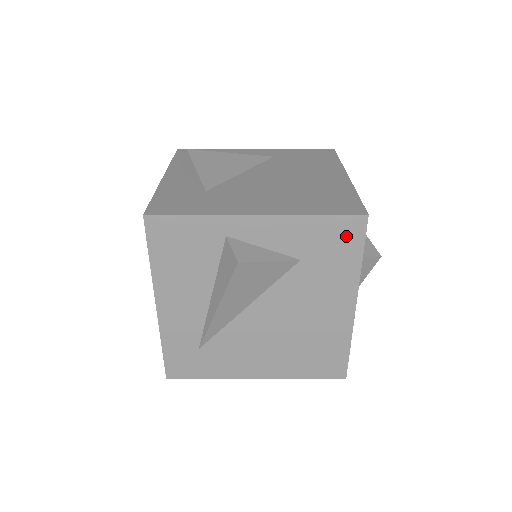
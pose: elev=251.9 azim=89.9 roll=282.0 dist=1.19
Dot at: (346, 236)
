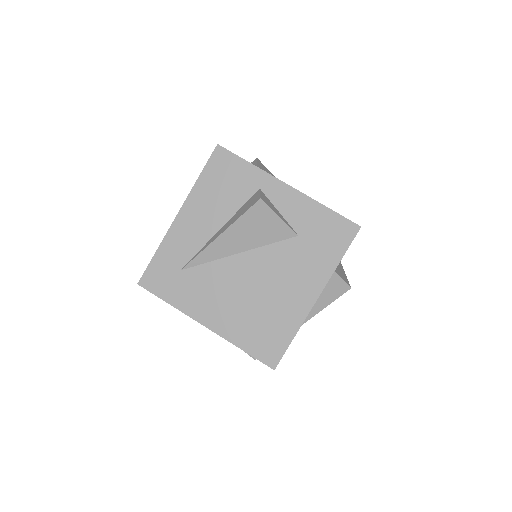
Dot at: (339, 235)
